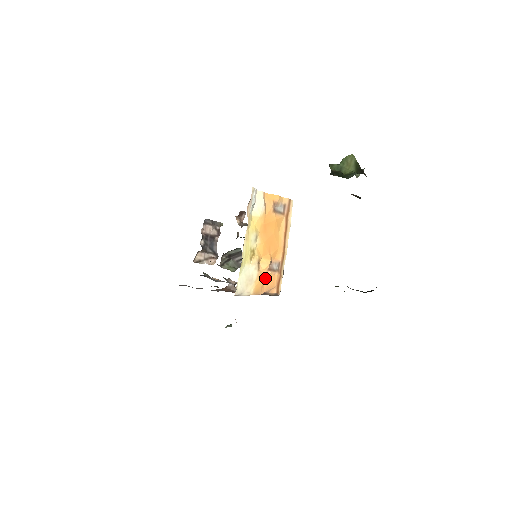
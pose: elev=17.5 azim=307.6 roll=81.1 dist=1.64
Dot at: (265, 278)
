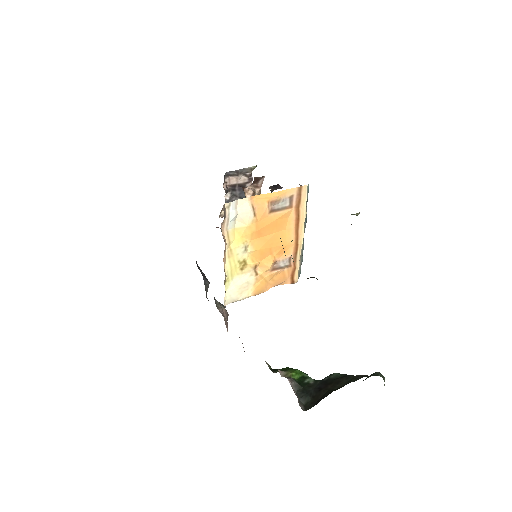
Dot at: (269, 277)
